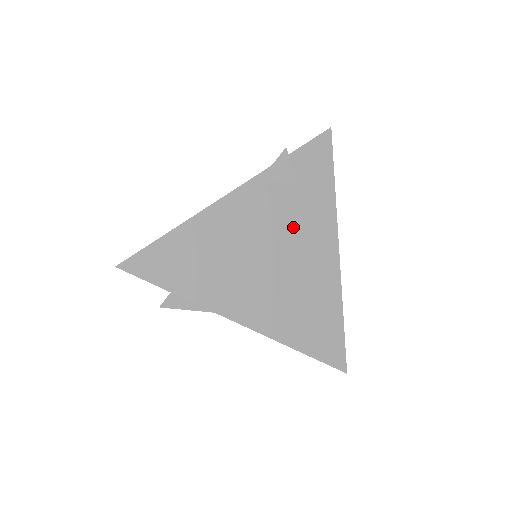
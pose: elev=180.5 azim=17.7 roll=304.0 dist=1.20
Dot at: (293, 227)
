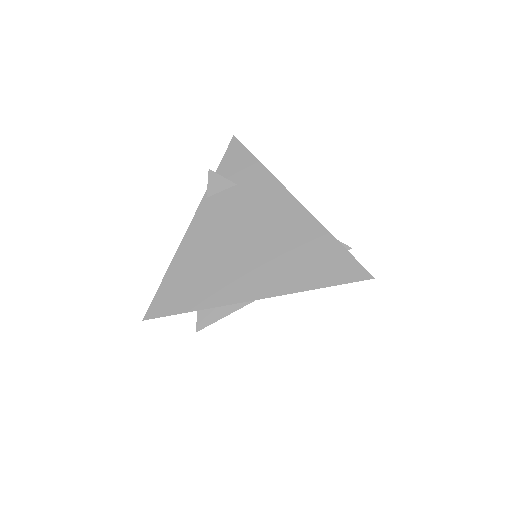
Dot at: (249, 210)
